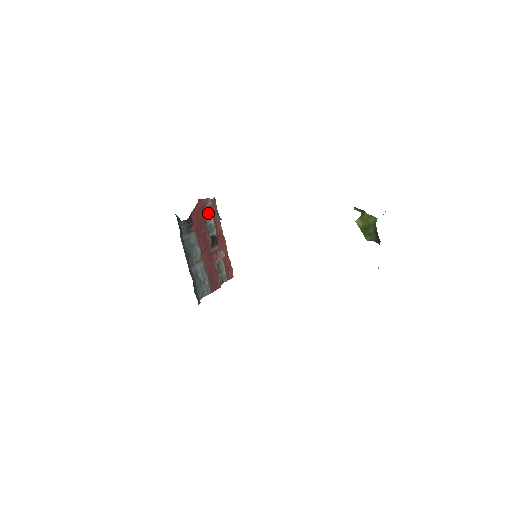
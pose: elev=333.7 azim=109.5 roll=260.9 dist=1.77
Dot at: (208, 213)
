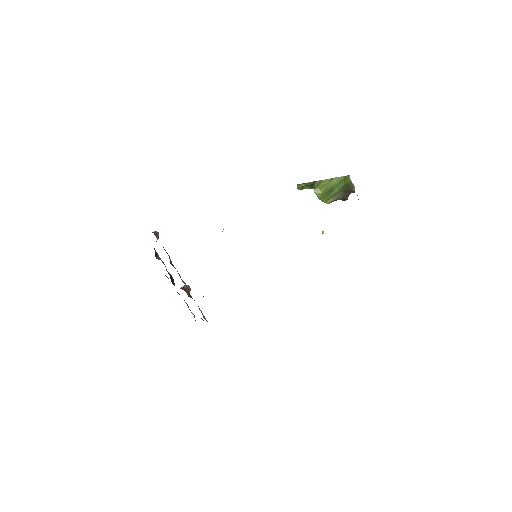
Dot at: occluded
